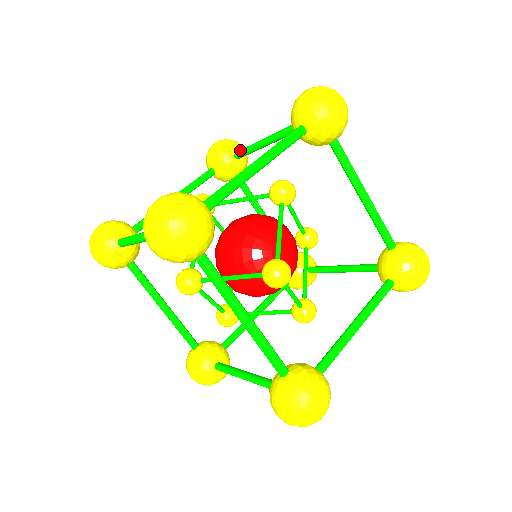
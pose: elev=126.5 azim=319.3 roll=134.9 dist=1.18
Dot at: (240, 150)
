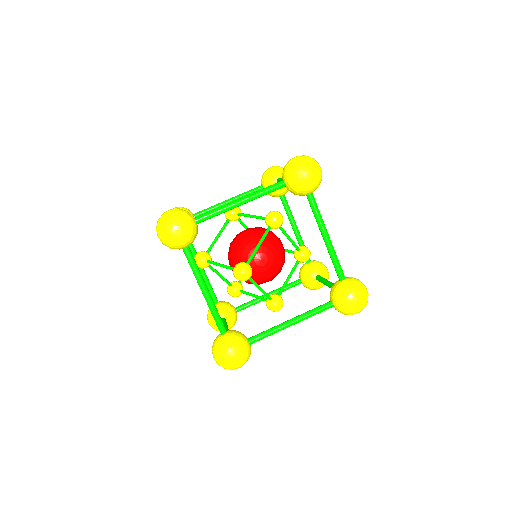
Dot at: (279, 178)
